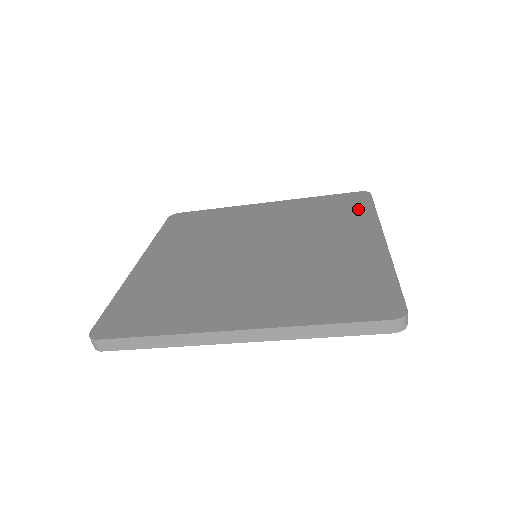
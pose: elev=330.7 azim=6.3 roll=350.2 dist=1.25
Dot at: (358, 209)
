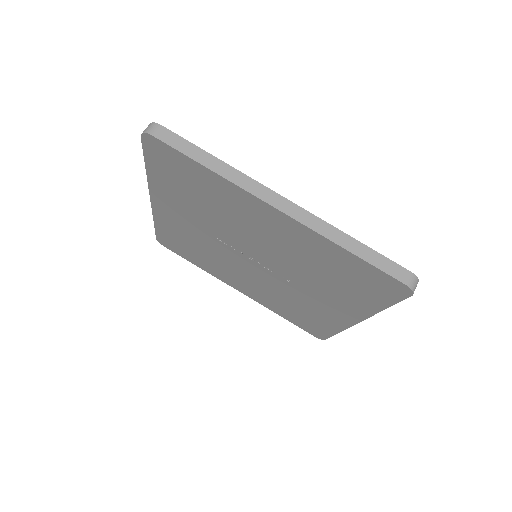
Dot at: occluded
